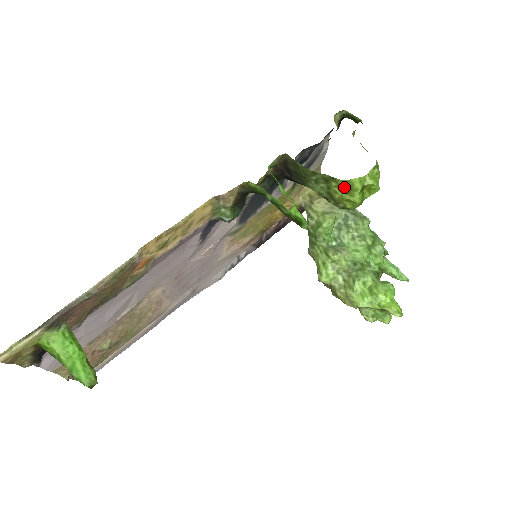
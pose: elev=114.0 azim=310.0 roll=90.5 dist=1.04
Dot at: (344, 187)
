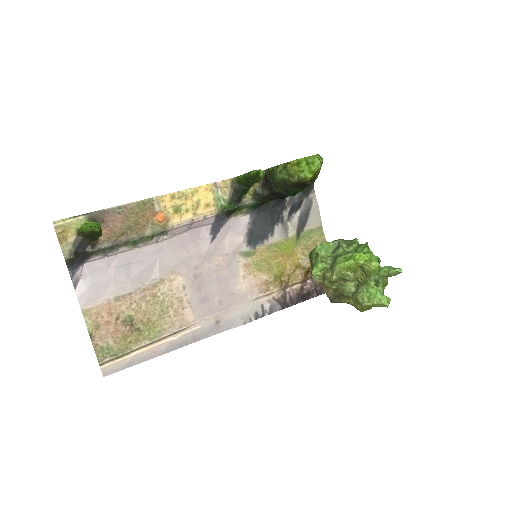
Dot at: (295, 165)
